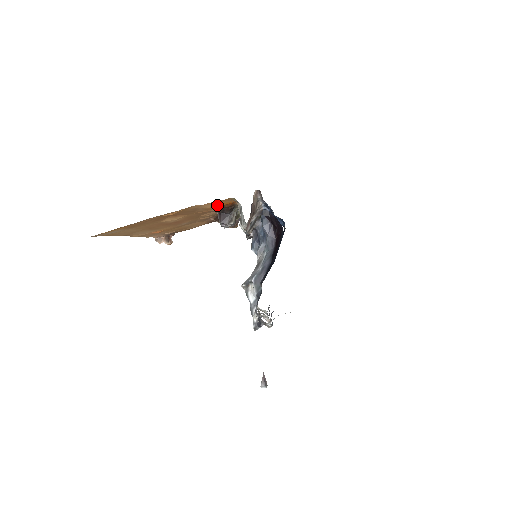
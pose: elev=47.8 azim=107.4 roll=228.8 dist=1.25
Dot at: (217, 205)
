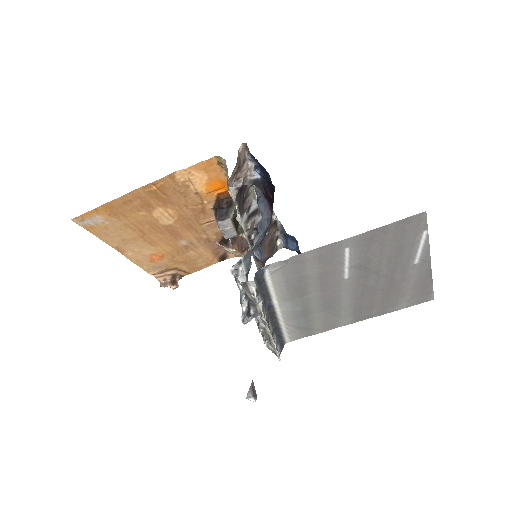
Dot at: (207, 184)
